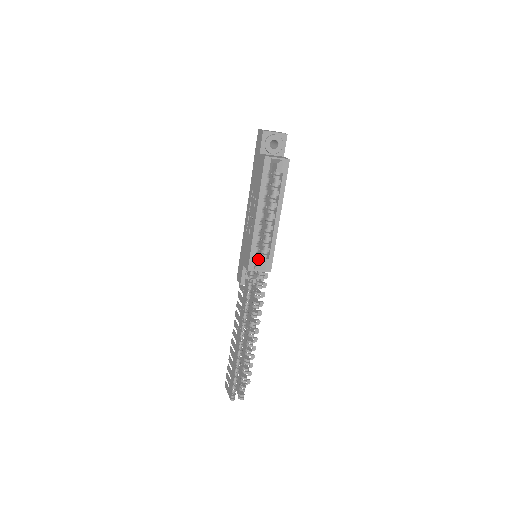
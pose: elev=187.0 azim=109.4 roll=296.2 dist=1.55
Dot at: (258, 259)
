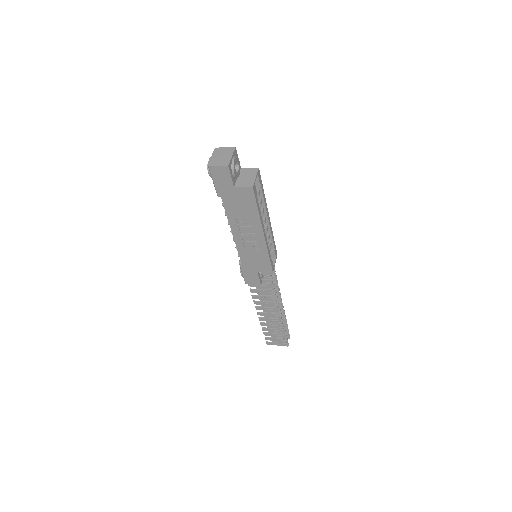
Dot at: occluded
